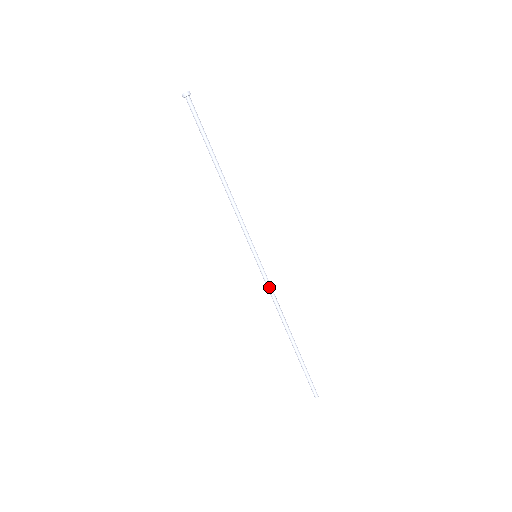
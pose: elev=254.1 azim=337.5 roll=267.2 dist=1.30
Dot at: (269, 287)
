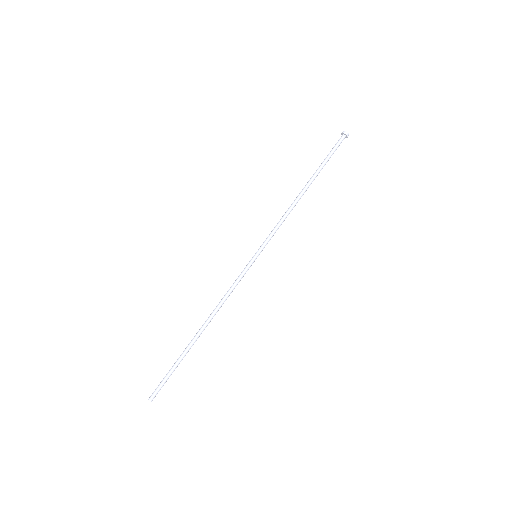
Dot at: (235, 283)
